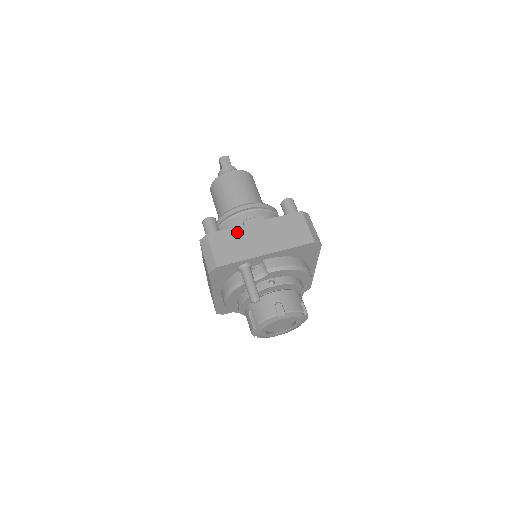
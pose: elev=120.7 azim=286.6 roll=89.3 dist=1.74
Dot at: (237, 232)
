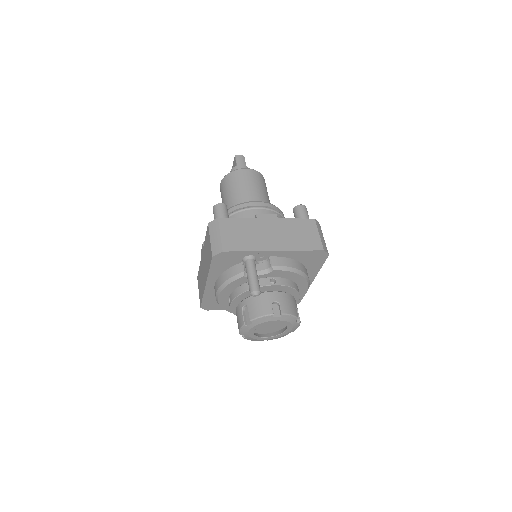
Dot at: (249, 223)
